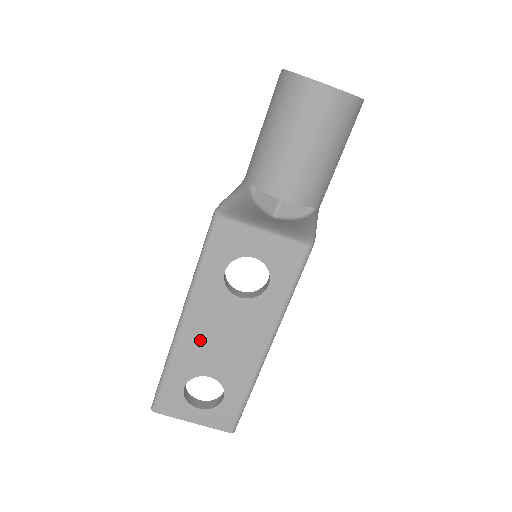
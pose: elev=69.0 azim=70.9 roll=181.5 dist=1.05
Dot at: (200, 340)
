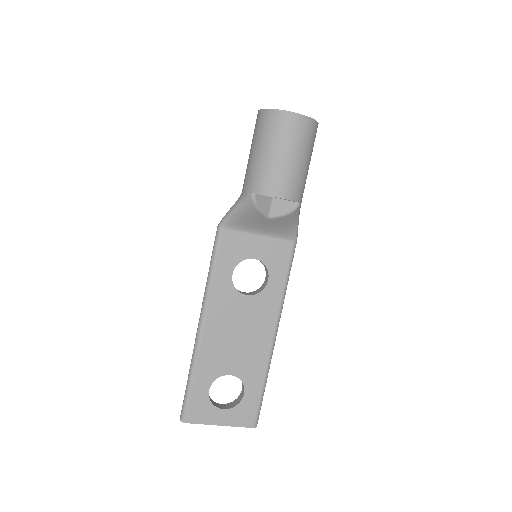
Dot at: (218, 341)
